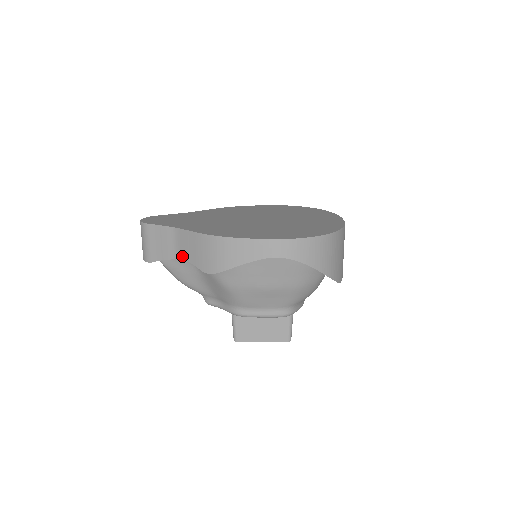
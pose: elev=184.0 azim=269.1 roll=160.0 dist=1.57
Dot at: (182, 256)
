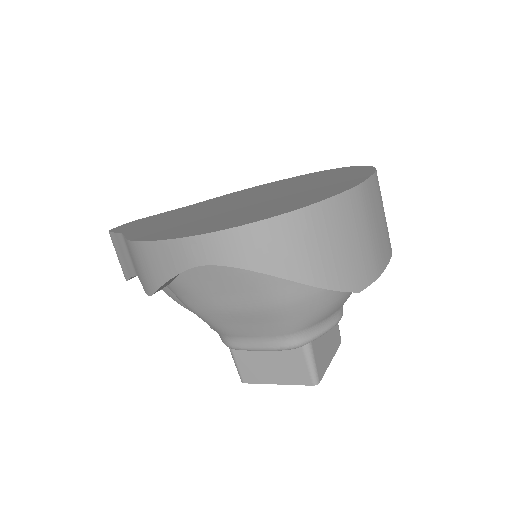
Dot at: occluded
